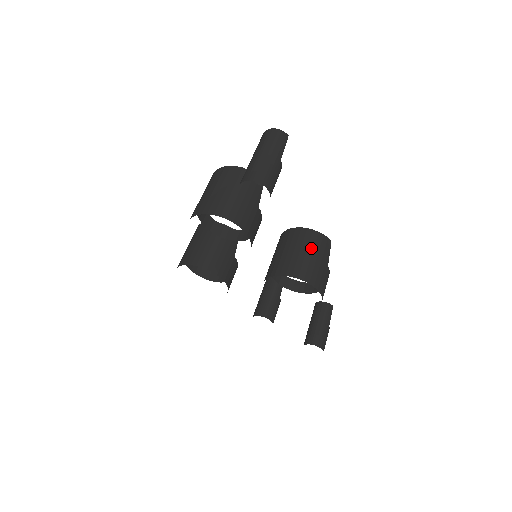
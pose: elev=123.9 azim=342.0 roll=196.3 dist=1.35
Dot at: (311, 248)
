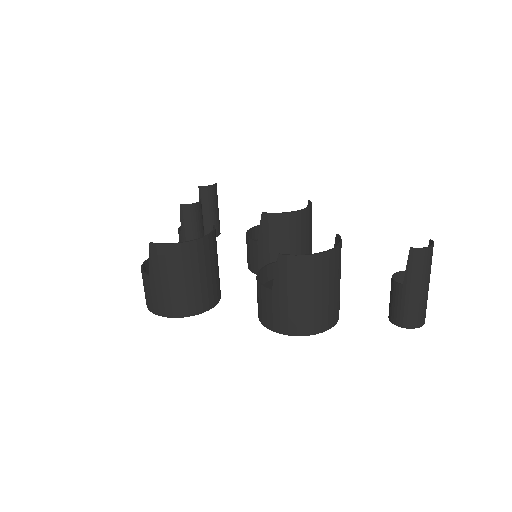
Dot at: (310, 230)
